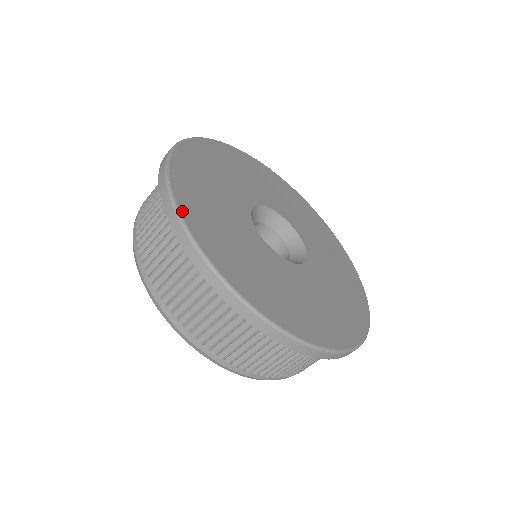
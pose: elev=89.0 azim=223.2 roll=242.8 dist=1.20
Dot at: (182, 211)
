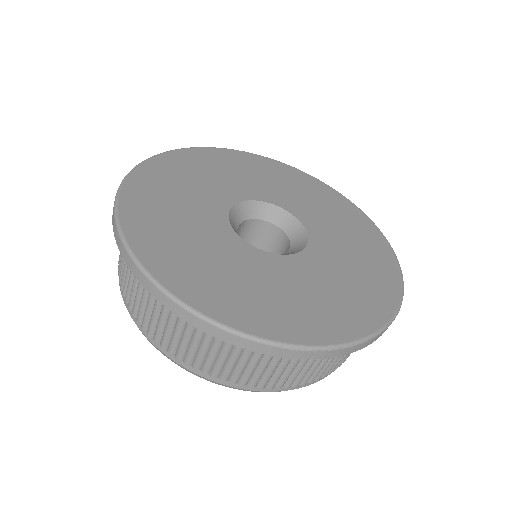
Dot at: (121, 212)
